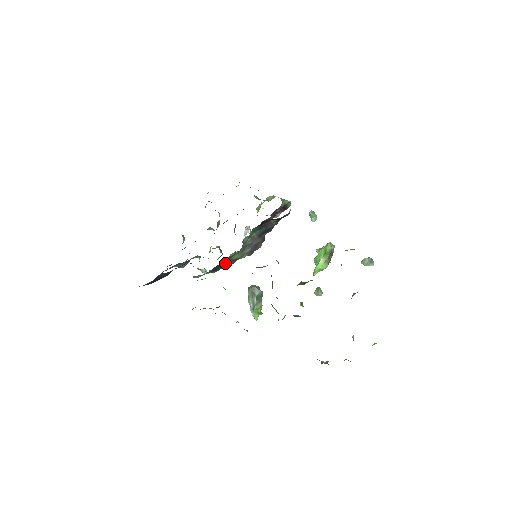
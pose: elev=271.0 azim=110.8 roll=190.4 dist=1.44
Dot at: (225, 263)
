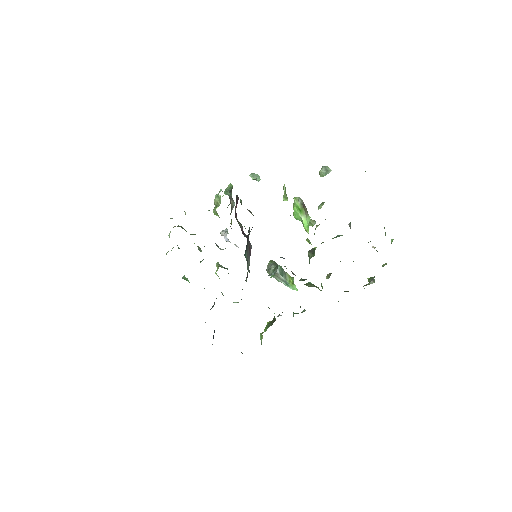
Dot at: occluded
